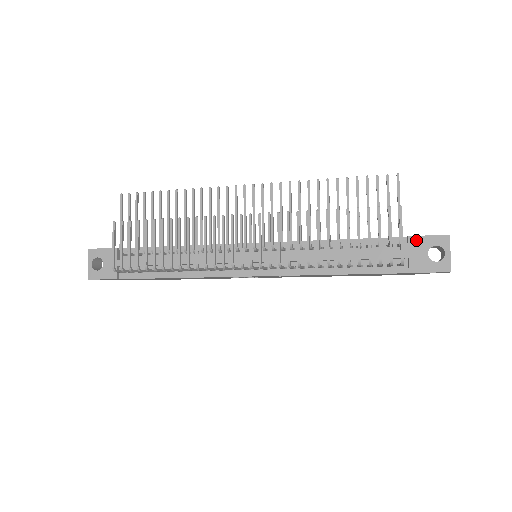
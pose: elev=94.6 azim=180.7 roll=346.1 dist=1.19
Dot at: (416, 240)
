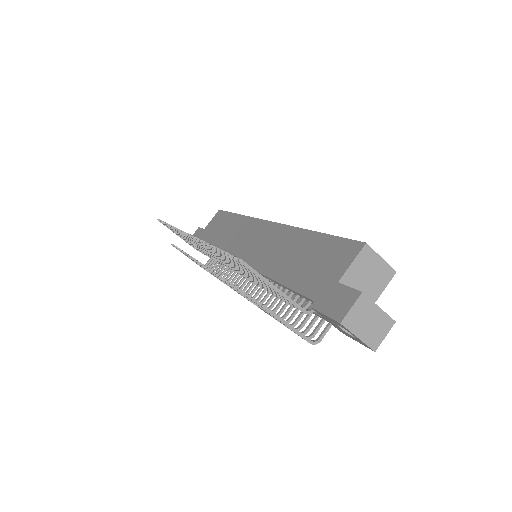
Dot at: (319, 313)
